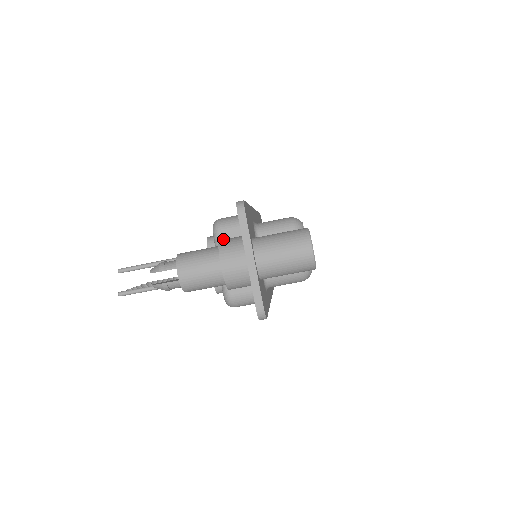
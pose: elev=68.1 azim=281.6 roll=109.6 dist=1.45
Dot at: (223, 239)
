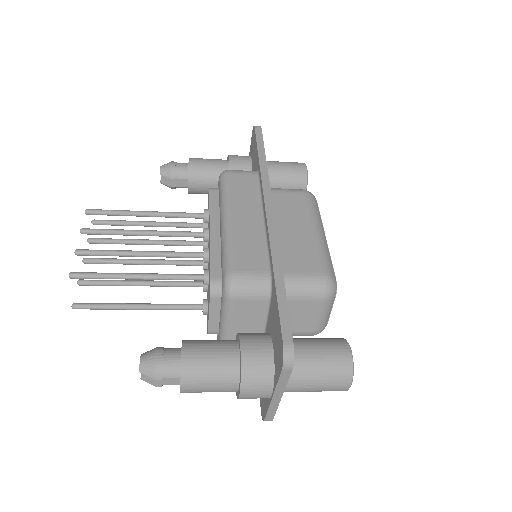
Dot at: (236, 308)
